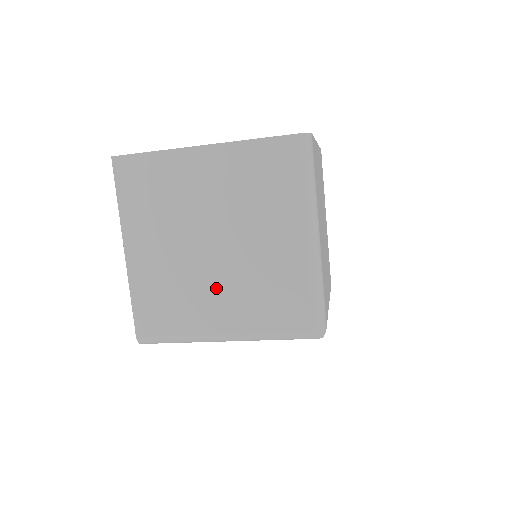
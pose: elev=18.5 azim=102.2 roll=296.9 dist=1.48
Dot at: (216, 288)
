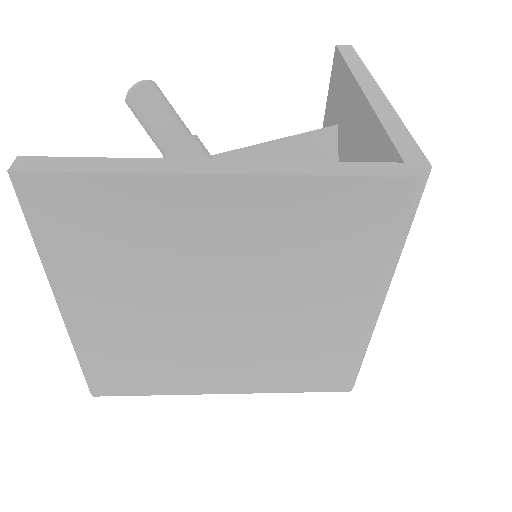
Dot at: (219, 354)
